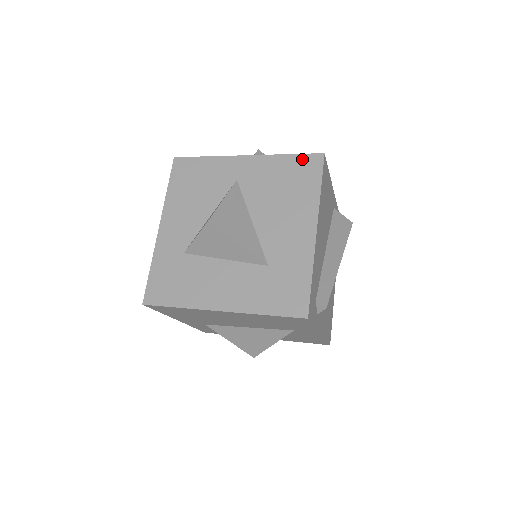
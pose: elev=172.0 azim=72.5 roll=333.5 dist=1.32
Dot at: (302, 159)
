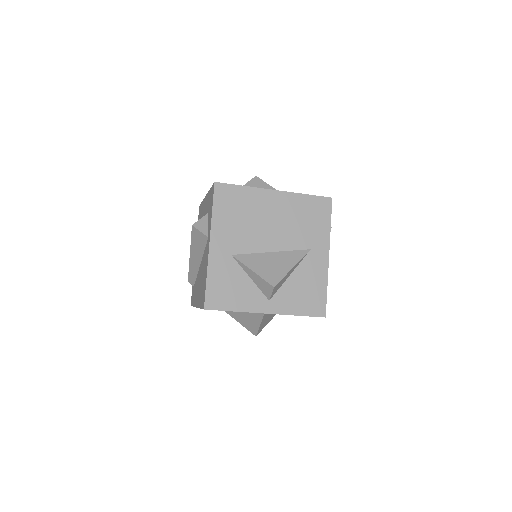
Dot at: occluded
